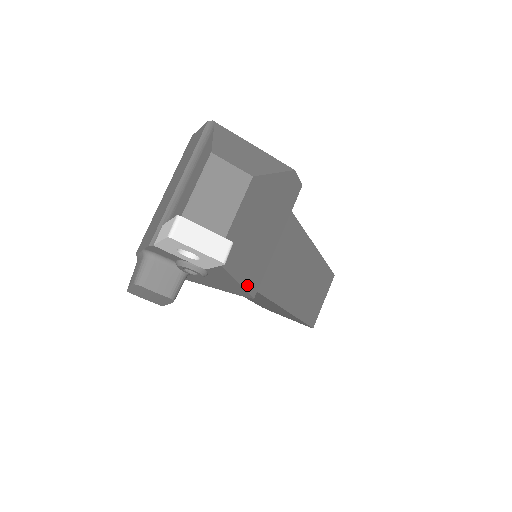
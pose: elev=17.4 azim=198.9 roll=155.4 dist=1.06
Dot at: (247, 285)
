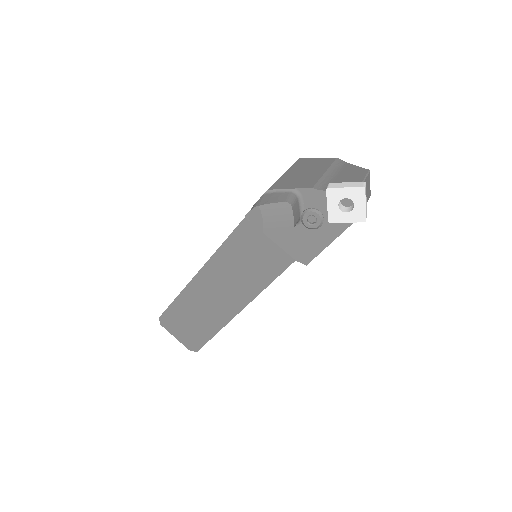
Dot at: occluded
